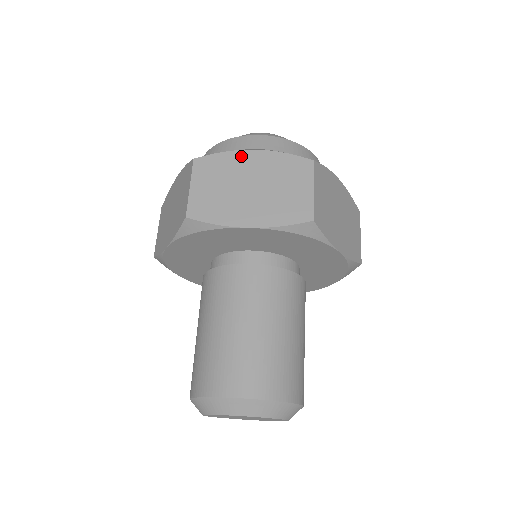
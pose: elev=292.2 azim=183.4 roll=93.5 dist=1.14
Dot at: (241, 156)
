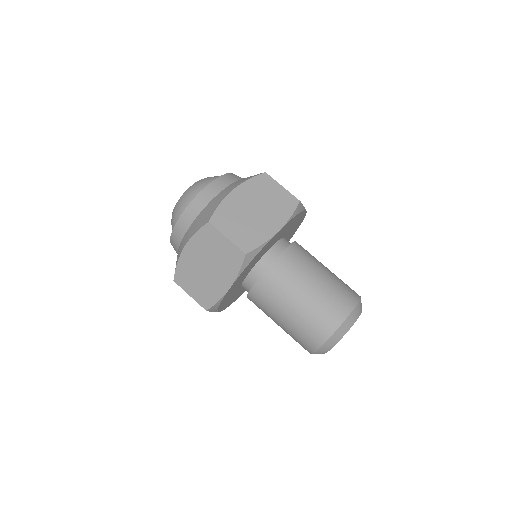
Dot at: (230, 199)
